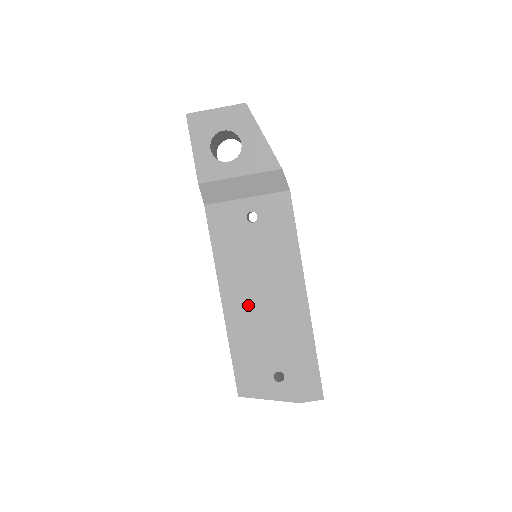
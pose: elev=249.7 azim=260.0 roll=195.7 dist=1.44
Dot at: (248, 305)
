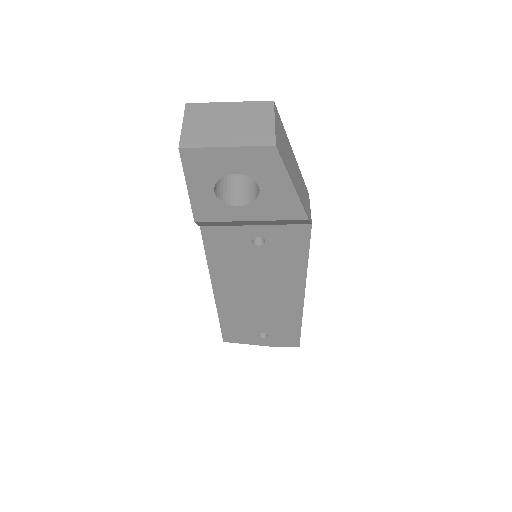
Dot at: (242, 298)
